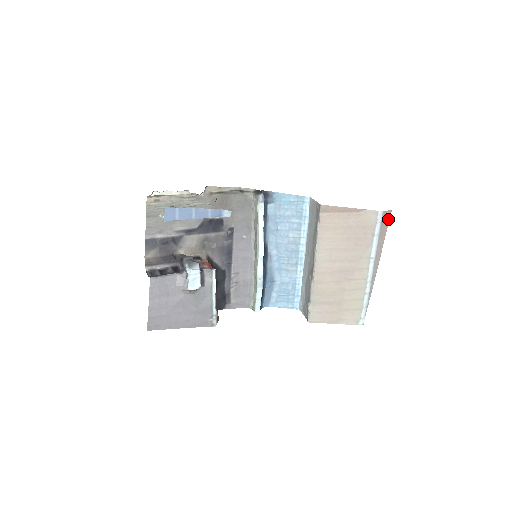
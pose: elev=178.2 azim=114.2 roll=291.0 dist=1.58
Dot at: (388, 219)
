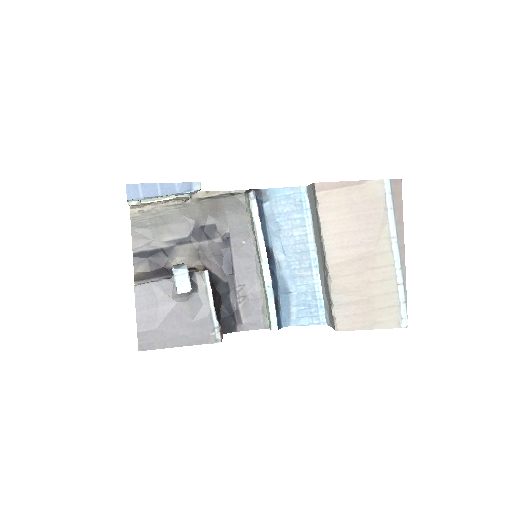
Dot at: (400, 190)
